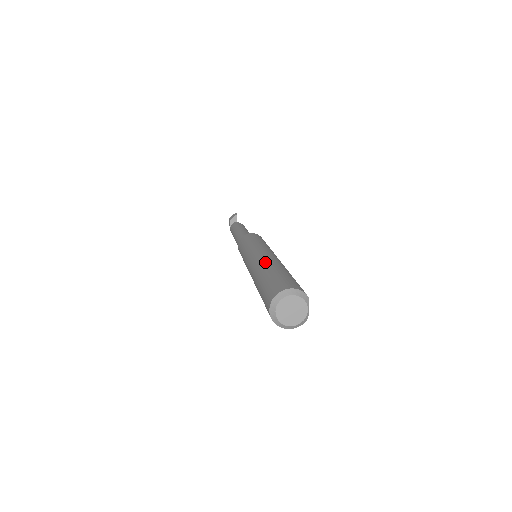
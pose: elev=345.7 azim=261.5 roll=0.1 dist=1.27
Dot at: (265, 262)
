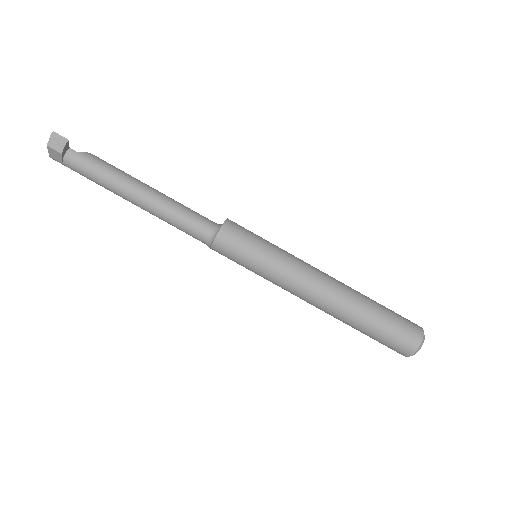
Dot at: (347, 301)
